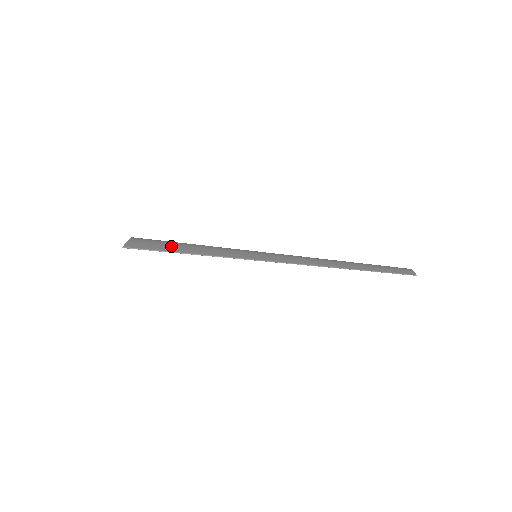
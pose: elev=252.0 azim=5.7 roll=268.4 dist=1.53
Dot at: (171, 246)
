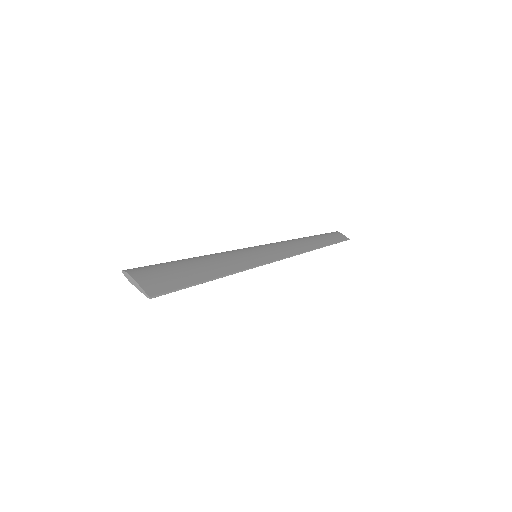
Dot at: (188, 273)
